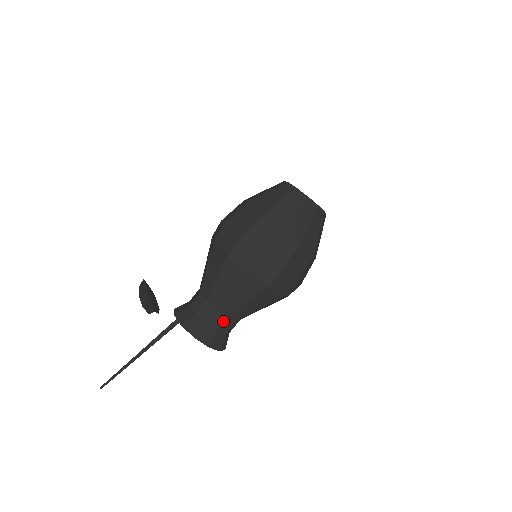
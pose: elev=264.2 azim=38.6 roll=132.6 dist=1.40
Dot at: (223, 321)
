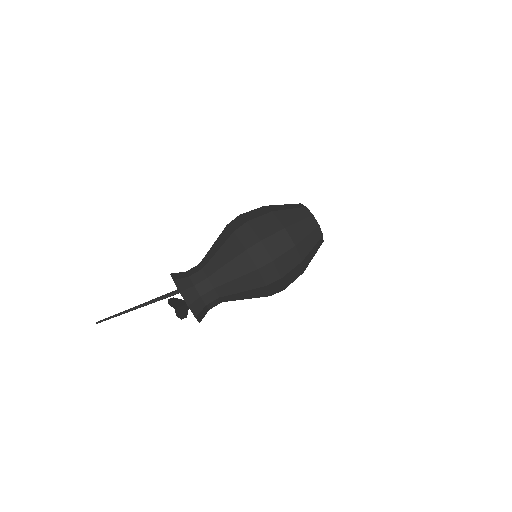
Dot at: (197, 271)
